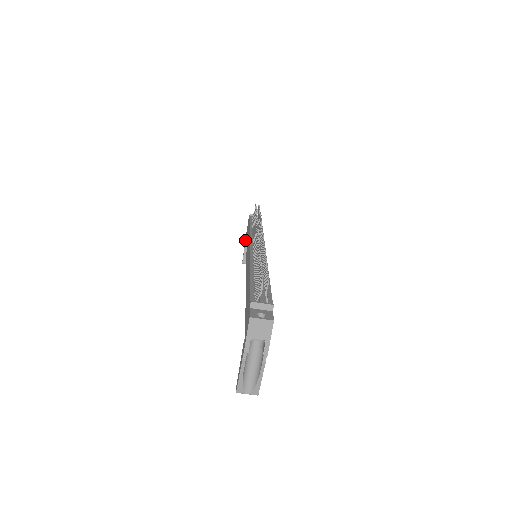
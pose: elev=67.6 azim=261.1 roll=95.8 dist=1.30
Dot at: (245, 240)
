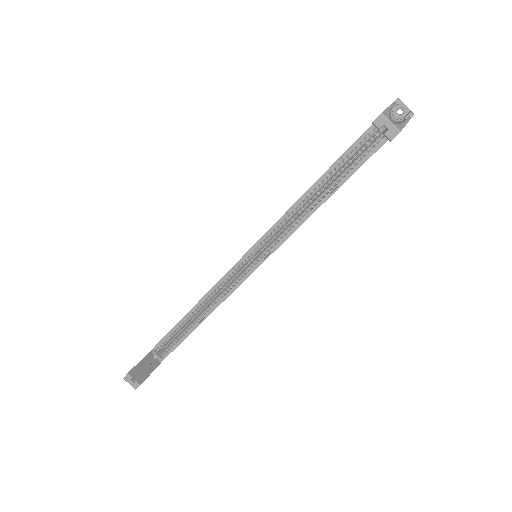
Dot at: occluded
